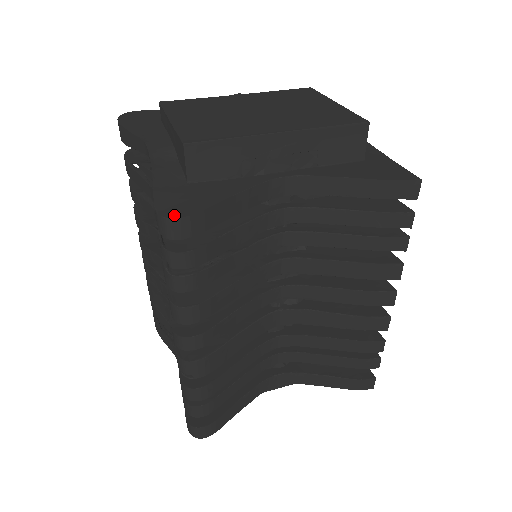
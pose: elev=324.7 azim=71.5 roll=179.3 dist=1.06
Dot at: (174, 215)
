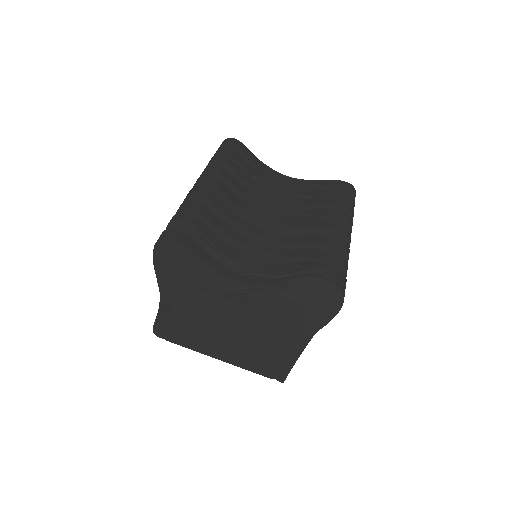
Dot at: (159, 336)
